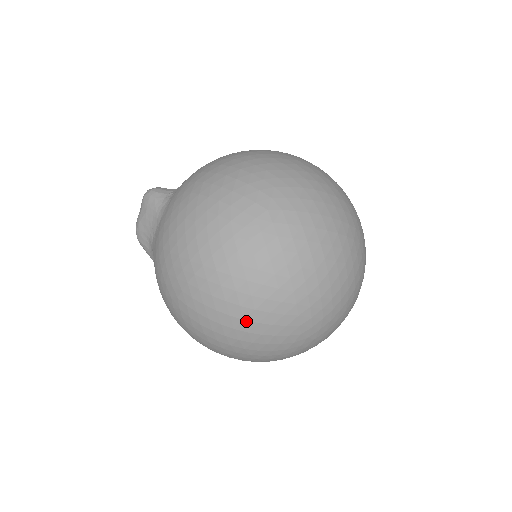
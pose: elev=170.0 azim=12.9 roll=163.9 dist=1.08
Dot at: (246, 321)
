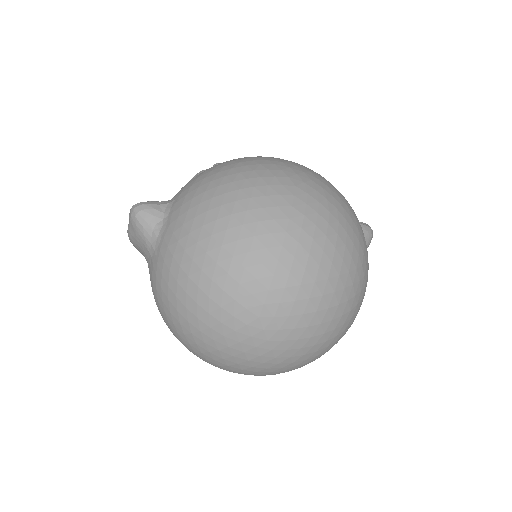
Dot at: (238, 373)
